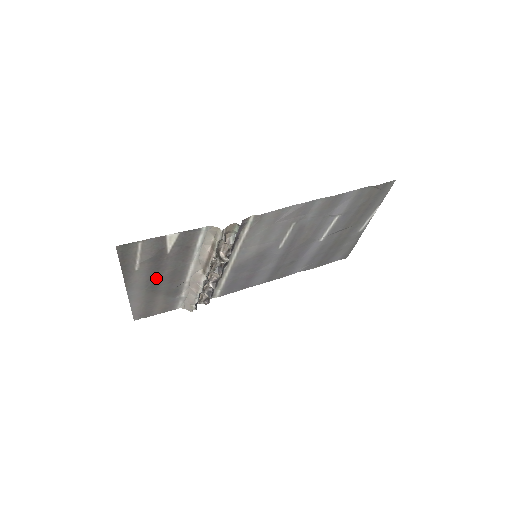
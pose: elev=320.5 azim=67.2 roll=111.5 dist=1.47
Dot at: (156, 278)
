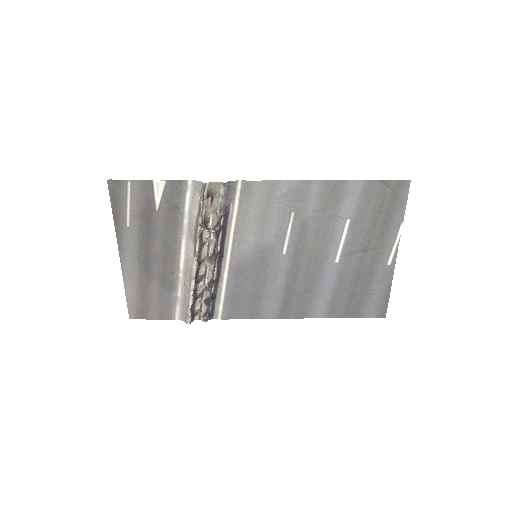
Dot at: (148, 249)
